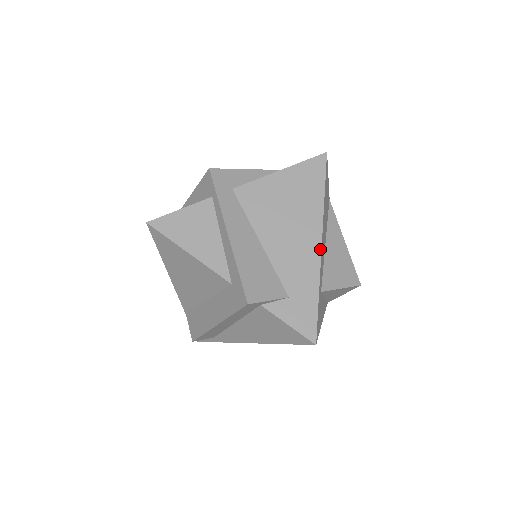
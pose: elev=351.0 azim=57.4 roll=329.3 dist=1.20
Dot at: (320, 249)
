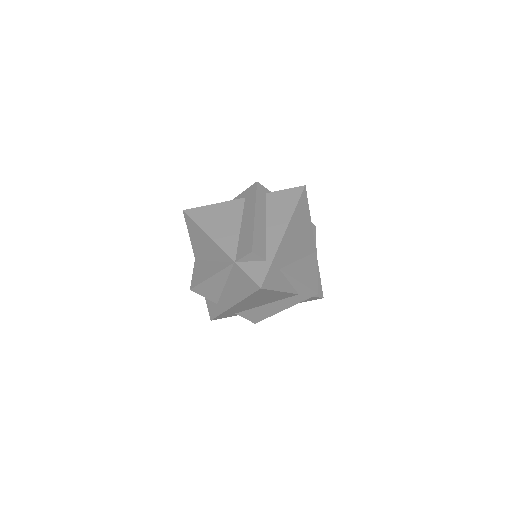
Dot at: occluded
